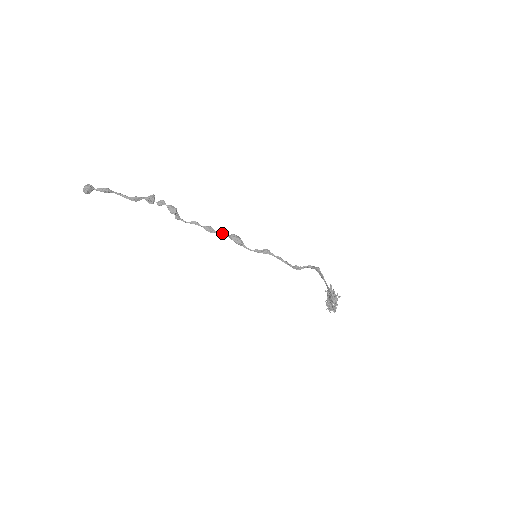
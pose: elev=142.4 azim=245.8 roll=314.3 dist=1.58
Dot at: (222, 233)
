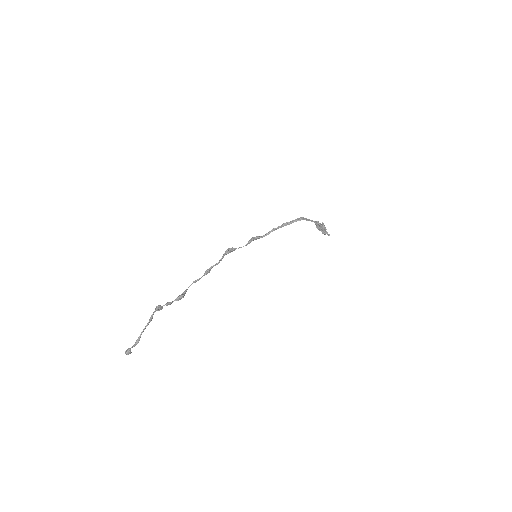
Dot at: (218, 263)
